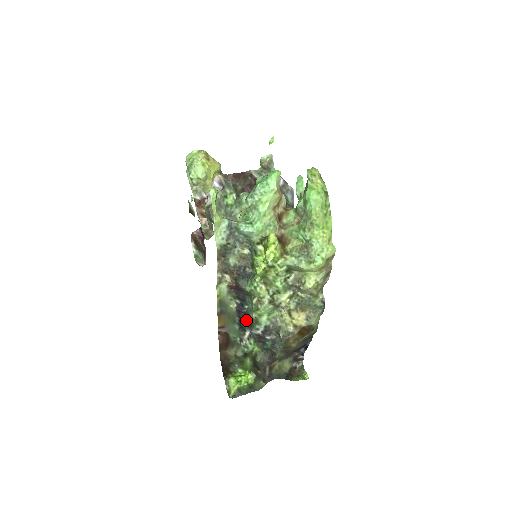
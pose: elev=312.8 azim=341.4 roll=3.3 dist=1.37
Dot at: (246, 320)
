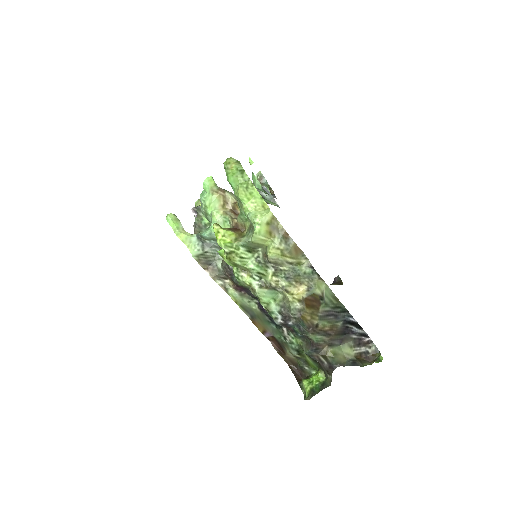
Dot at: occluded
